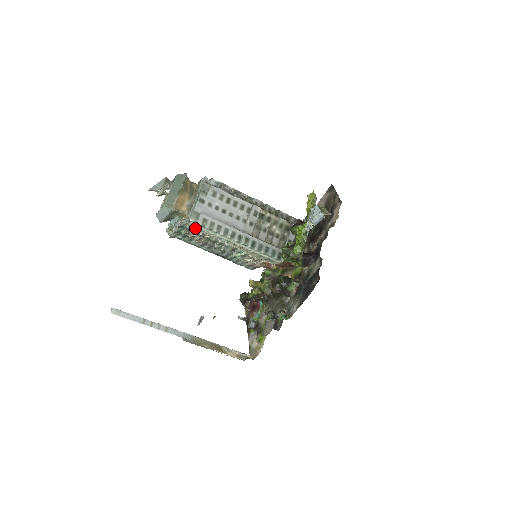
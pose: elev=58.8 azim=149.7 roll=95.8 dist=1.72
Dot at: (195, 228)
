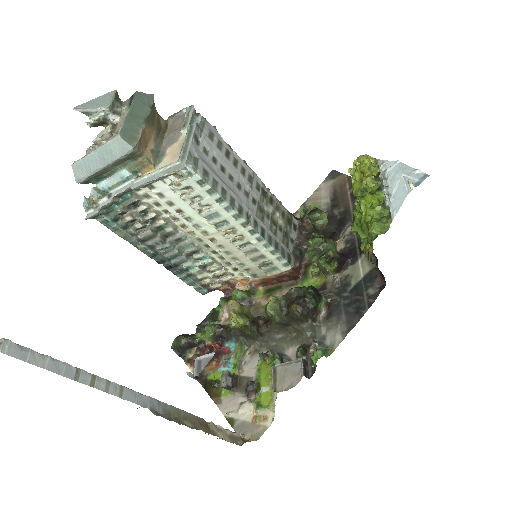
Dot at: (179, 187)
